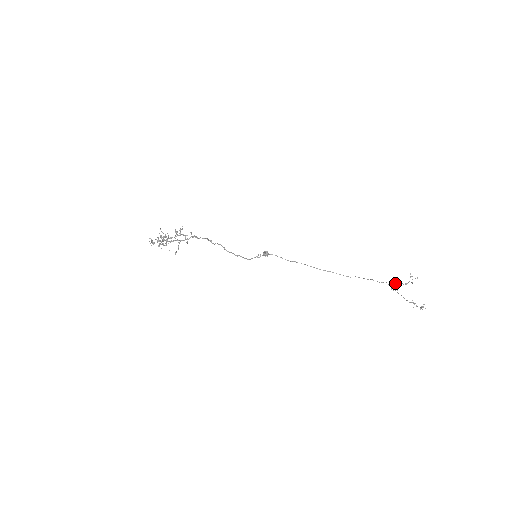
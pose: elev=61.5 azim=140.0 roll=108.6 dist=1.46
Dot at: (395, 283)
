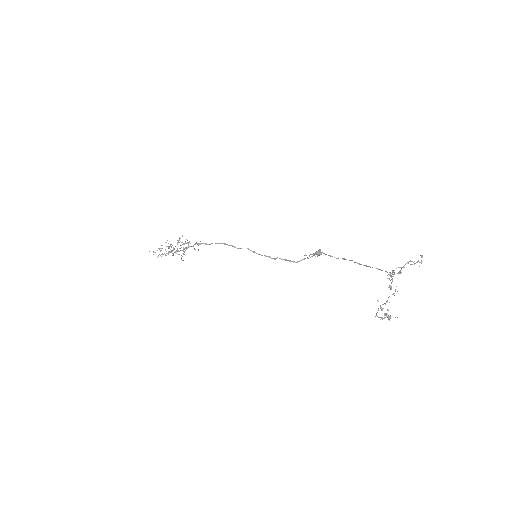
Dot at: (391, 276)
